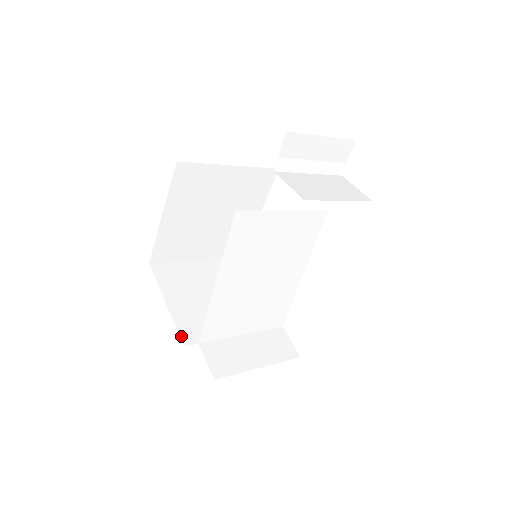
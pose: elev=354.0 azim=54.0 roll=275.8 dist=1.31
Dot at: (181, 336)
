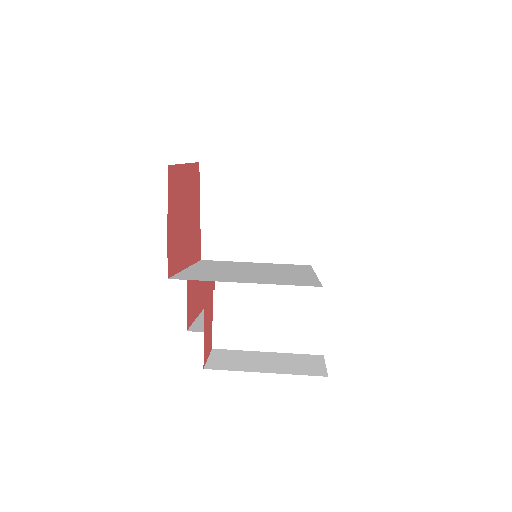
Dot at: (202, 250)
